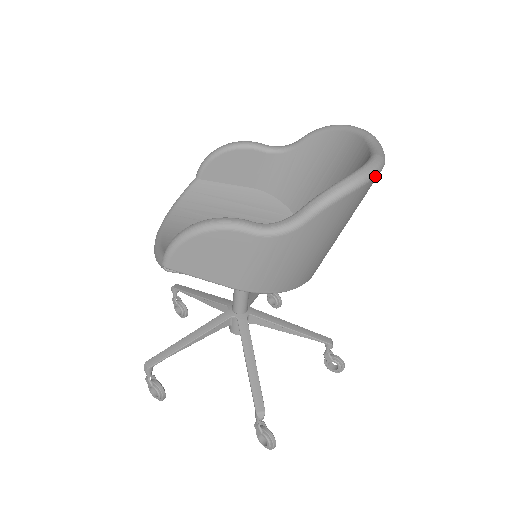
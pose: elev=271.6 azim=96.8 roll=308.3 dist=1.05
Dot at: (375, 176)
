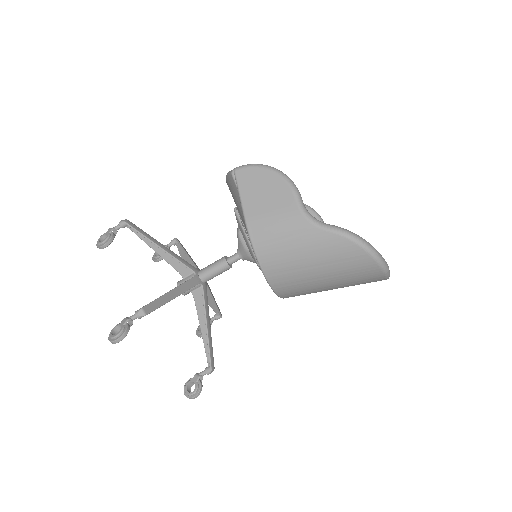
Dot at: (379, 264)
